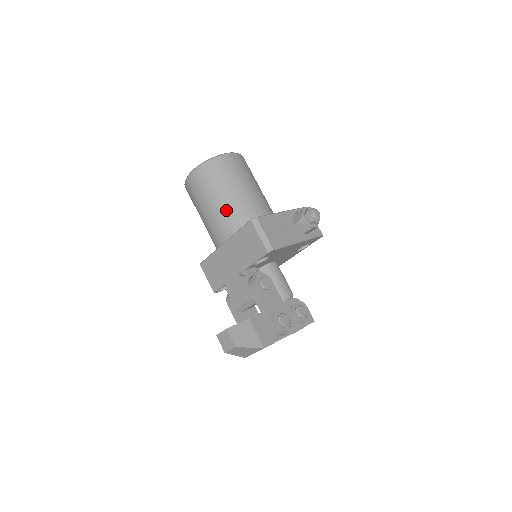
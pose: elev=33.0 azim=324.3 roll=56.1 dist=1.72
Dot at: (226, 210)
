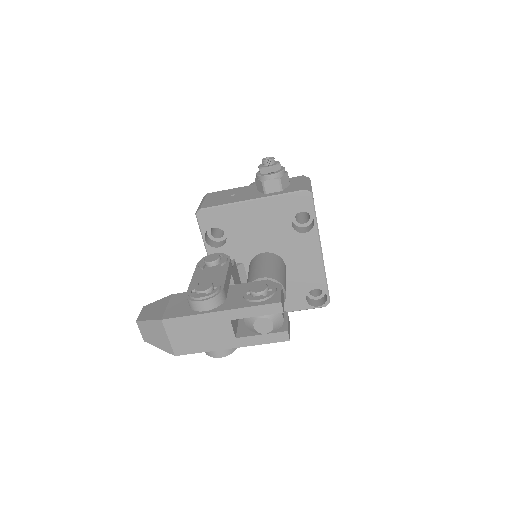
Dot at: occluded
